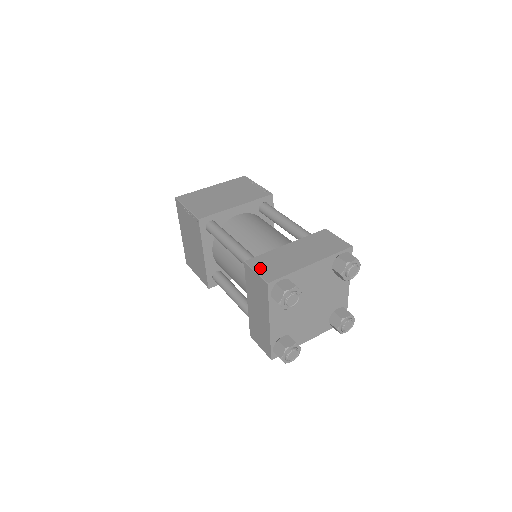
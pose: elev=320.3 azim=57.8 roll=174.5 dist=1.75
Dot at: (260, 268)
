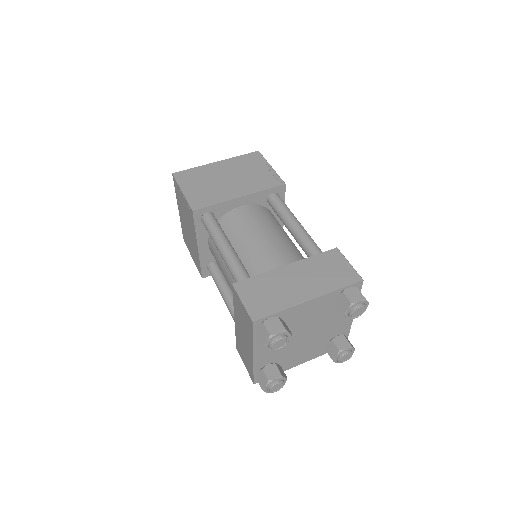
Dot at: (248, 297)
